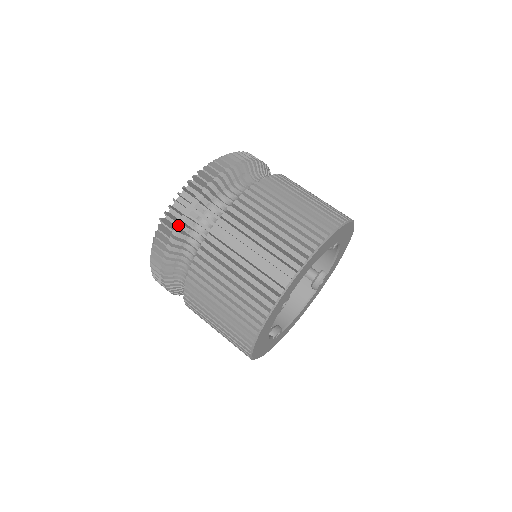
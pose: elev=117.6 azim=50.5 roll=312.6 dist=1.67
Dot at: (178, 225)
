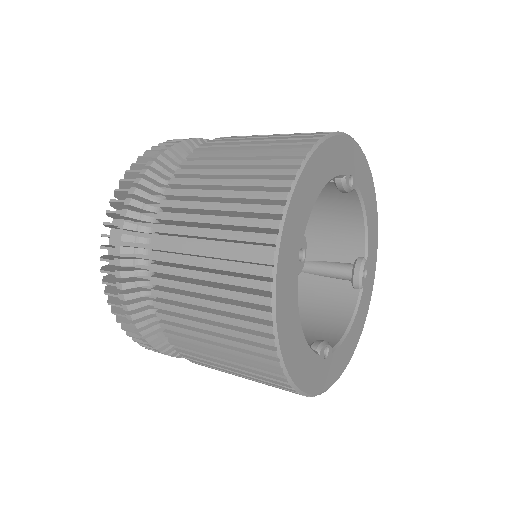
Dot at: occluded
